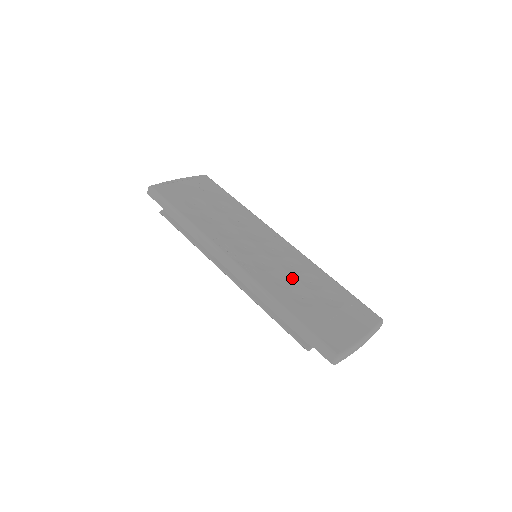
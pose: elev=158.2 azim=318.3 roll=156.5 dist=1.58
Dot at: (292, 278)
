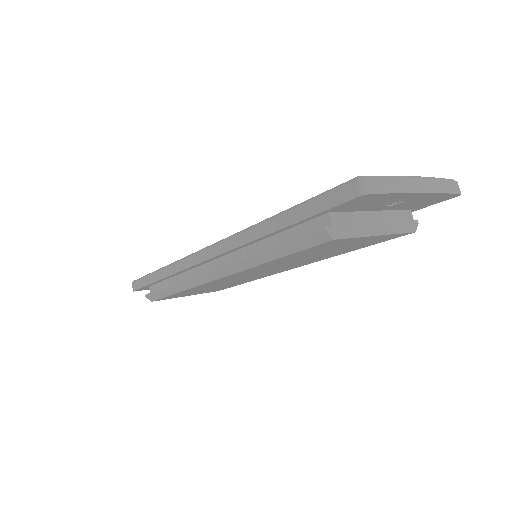
Dot at: occluded
